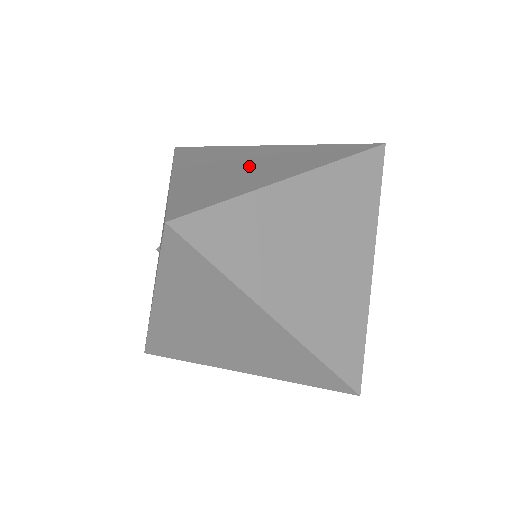
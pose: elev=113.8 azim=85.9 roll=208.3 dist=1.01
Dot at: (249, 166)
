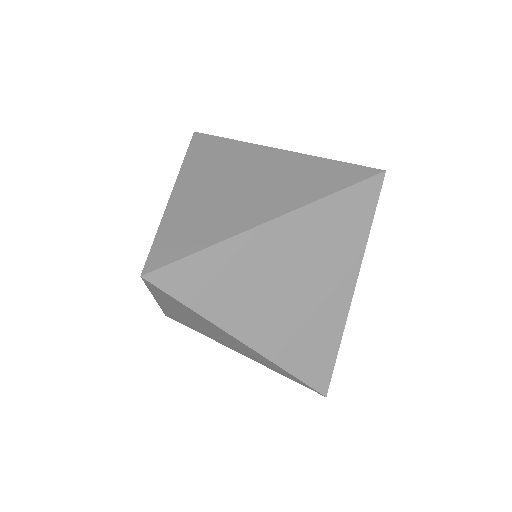
Dot at: occluded
